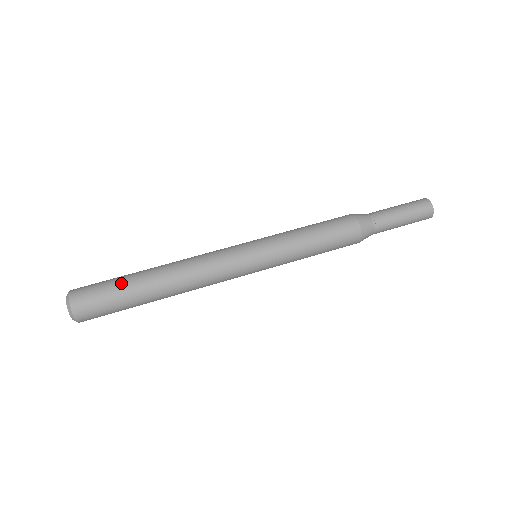
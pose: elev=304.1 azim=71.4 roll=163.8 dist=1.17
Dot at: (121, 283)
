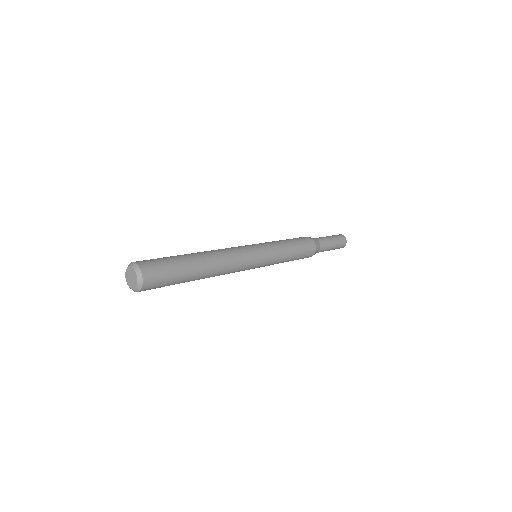
Dot at: occluded
